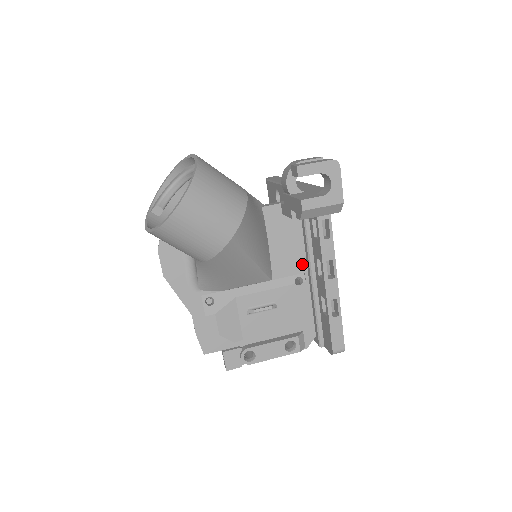
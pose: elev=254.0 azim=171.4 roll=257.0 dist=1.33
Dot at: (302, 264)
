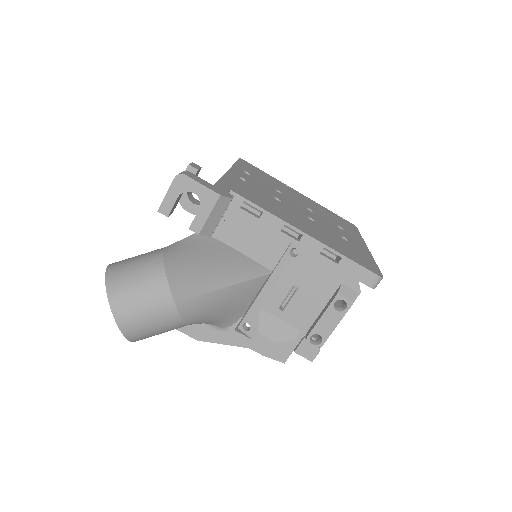
Dot at: (281, 239)
